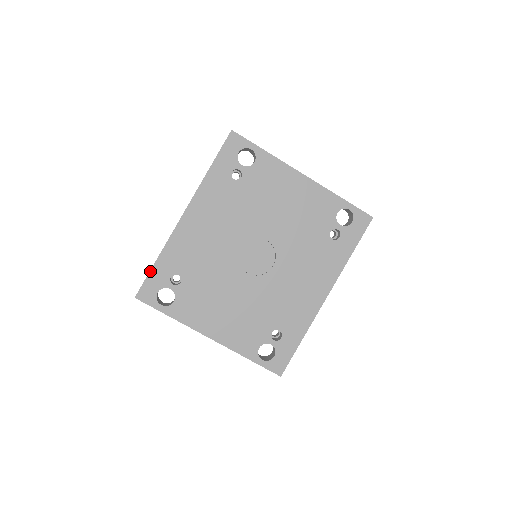
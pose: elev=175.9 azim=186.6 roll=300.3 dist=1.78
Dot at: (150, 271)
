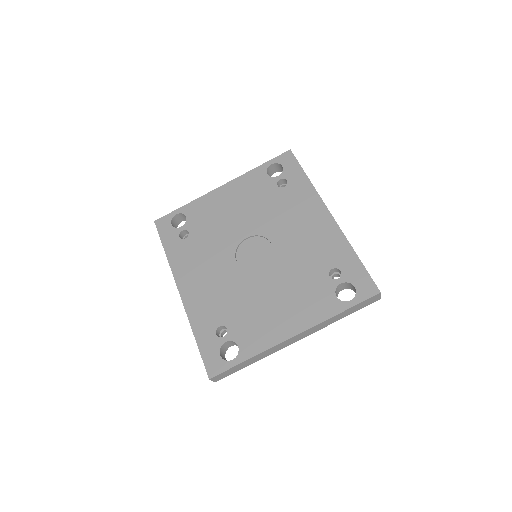
Dot at: (199, 349)
